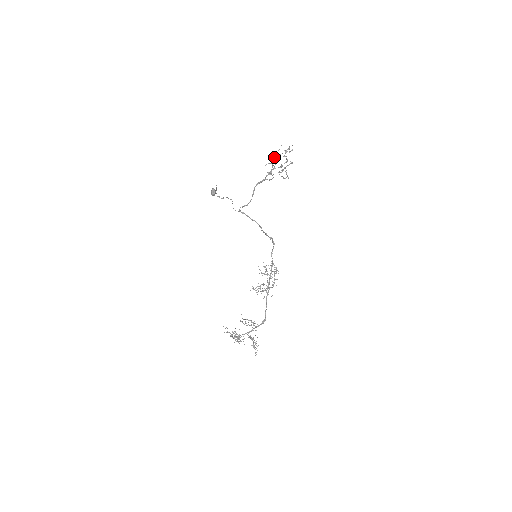
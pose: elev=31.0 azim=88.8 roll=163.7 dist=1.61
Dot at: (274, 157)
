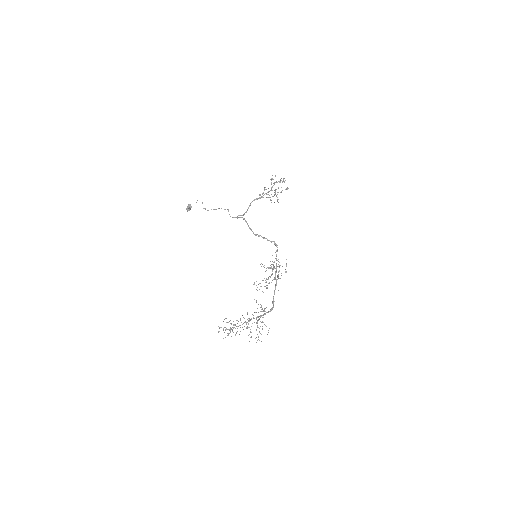
Dot at: occluded
